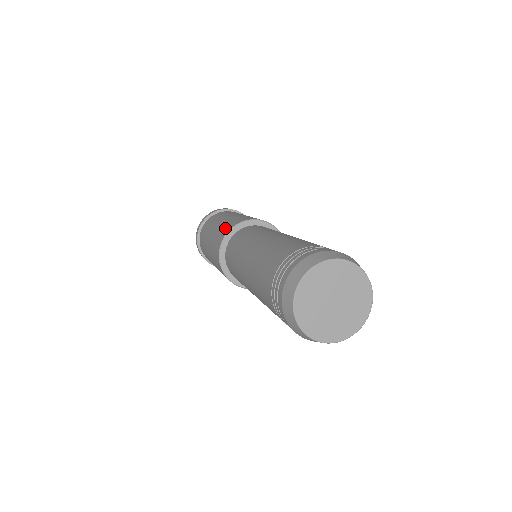
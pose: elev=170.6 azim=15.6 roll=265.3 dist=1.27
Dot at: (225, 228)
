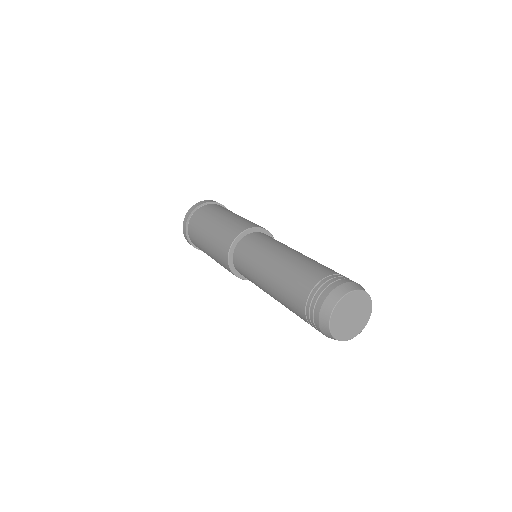
Dot at: (229, 233)
